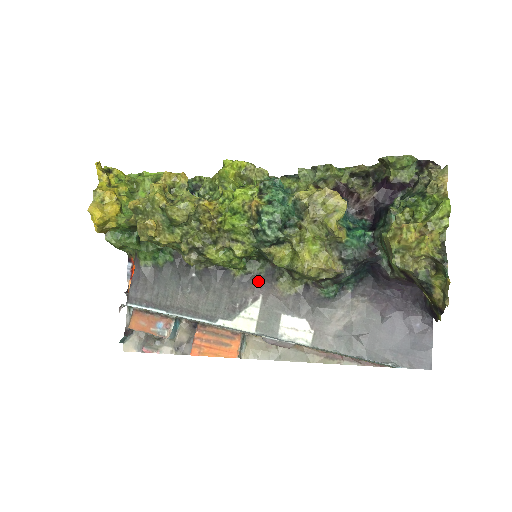
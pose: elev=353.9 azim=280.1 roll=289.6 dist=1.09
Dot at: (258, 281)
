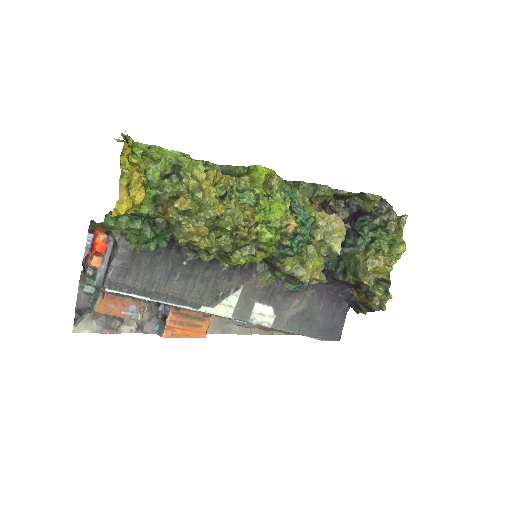
Dot at: (242, 273)
